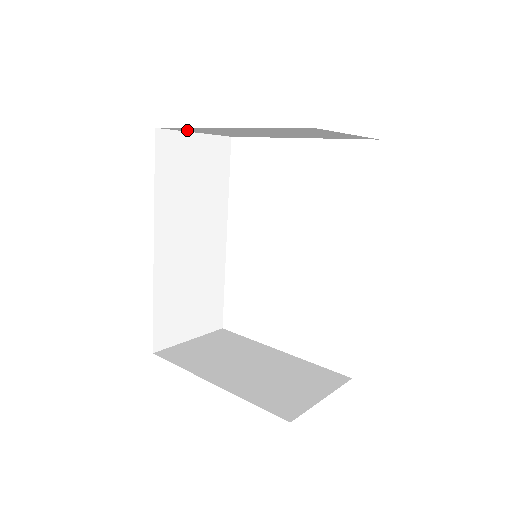
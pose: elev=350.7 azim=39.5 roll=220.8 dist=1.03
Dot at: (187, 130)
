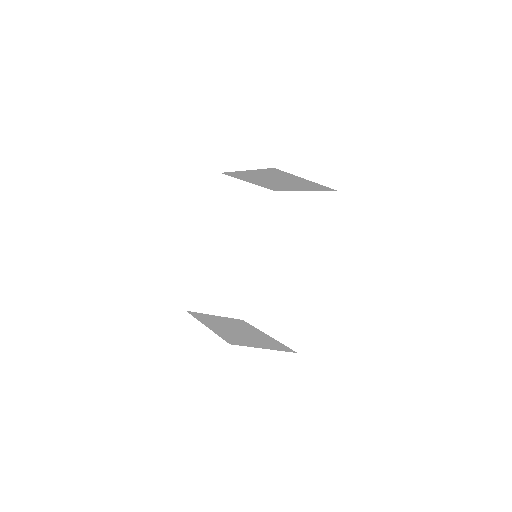
Dot at: (239, 177)
